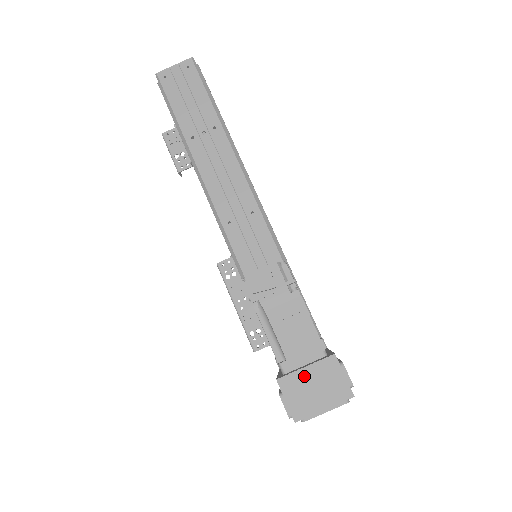
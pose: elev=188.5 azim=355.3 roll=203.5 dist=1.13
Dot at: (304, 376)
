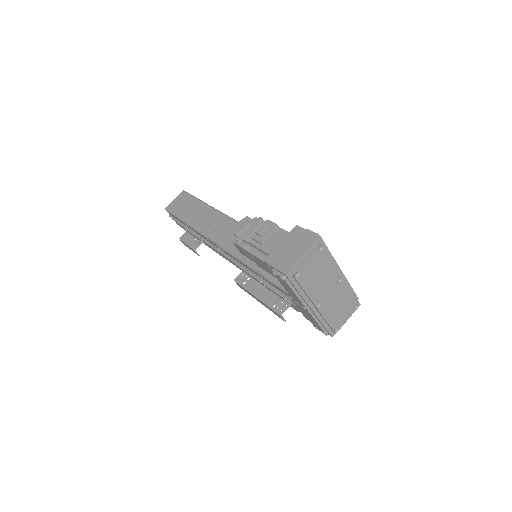
Dot at: (281, 248)
